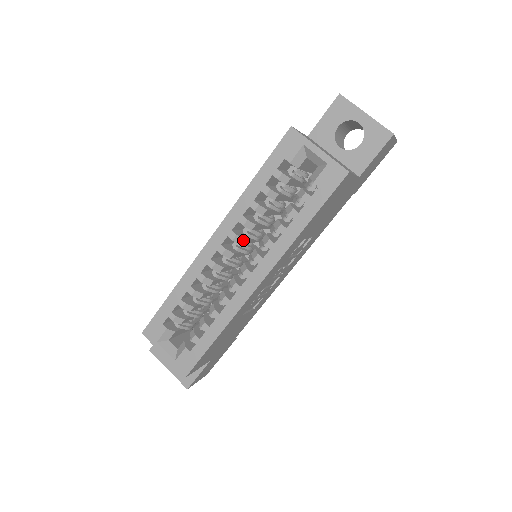
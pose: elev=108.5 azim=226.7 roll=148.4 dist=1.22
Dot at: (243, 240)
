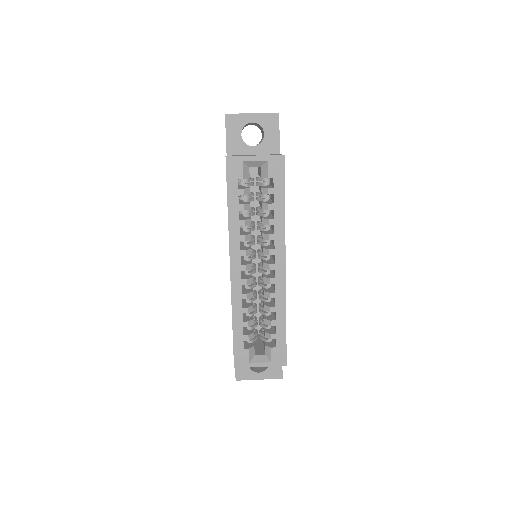
Dot at: (251, 250)
